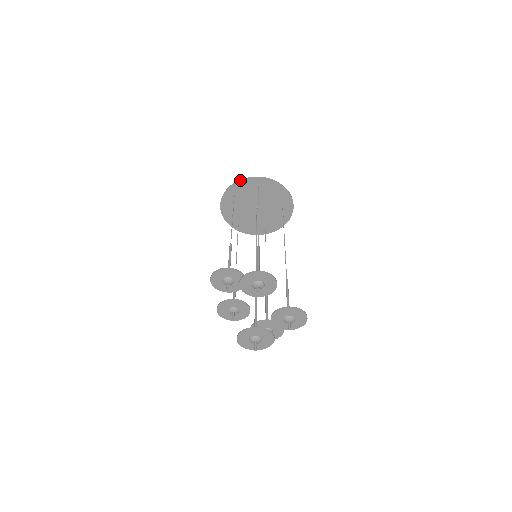
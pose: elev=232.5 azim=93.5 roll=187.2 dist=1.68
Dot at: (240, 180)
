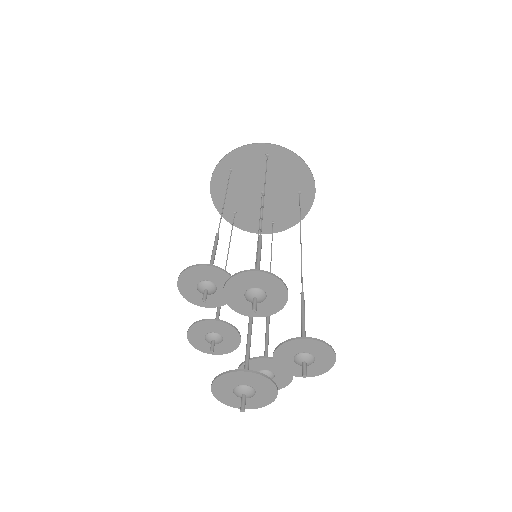
Dot at: (240, 147)
